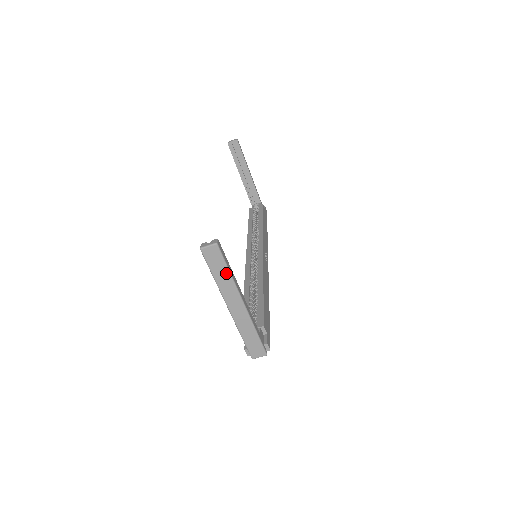
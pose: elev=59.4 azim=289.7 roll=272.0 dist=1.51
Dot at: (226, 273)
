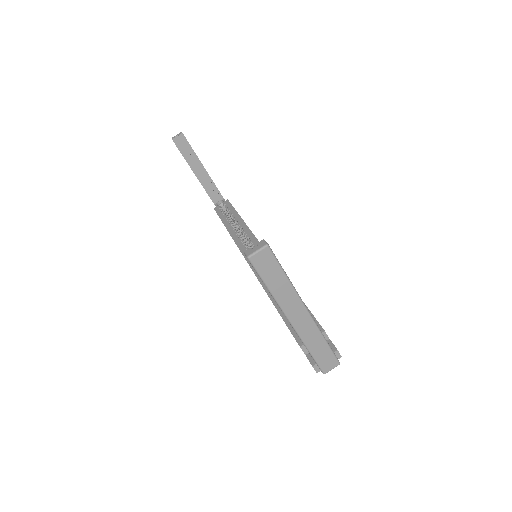
Dot at: (283, 280)
